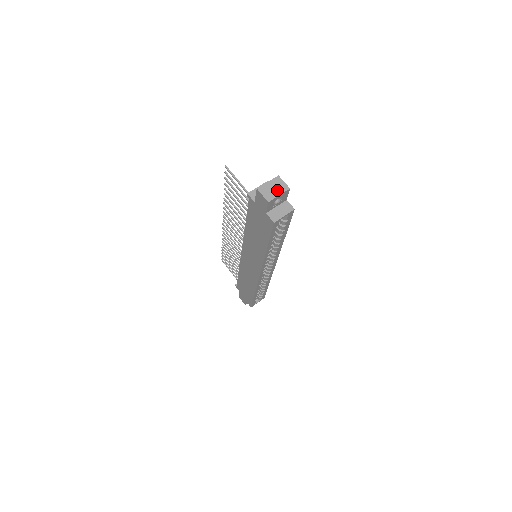
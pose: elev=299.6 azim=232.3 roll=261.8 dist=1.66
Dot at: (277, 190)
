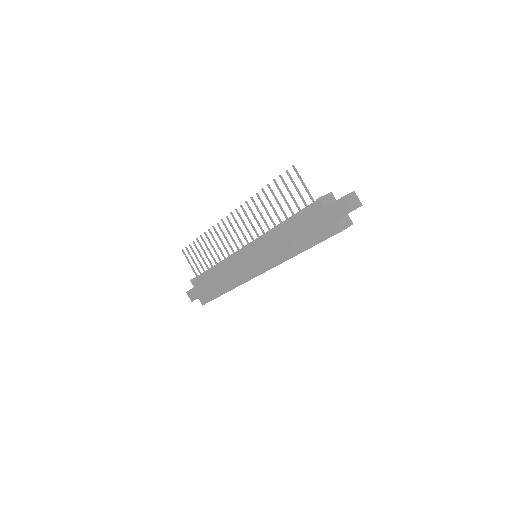
Dot at: (355, 204)
